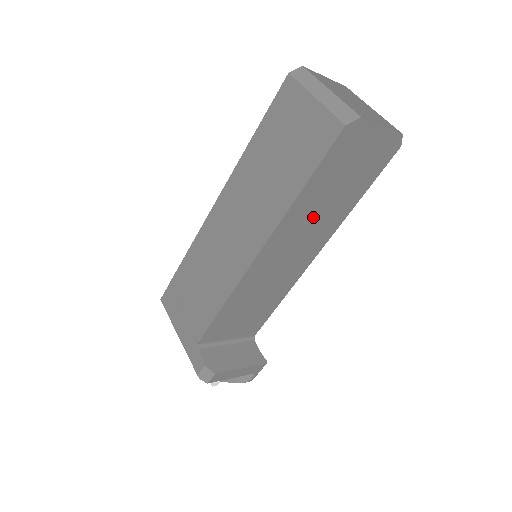
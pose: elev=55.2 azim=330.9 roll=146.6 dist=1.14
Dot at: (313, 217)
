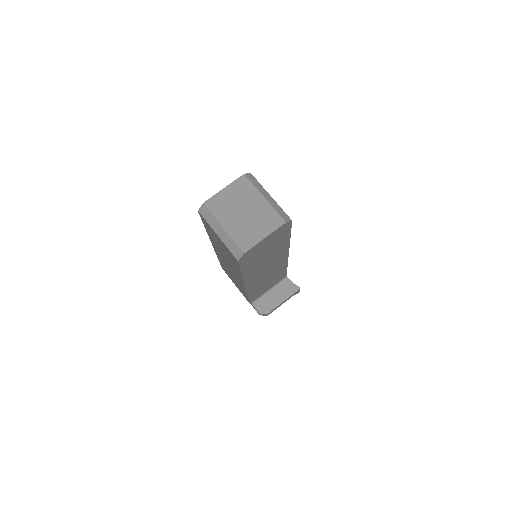
Dot at: (264, 263)
